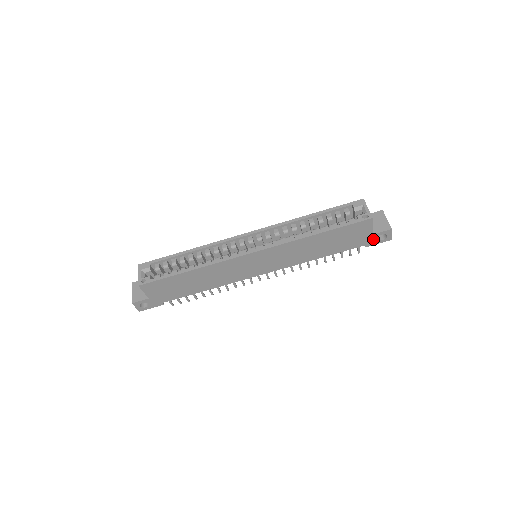
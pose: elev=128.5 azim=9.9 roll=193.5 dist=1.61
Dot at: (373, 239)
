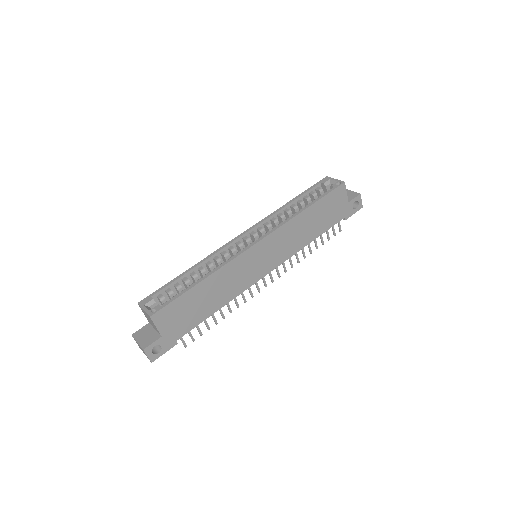
Dot at: (349, 209)
